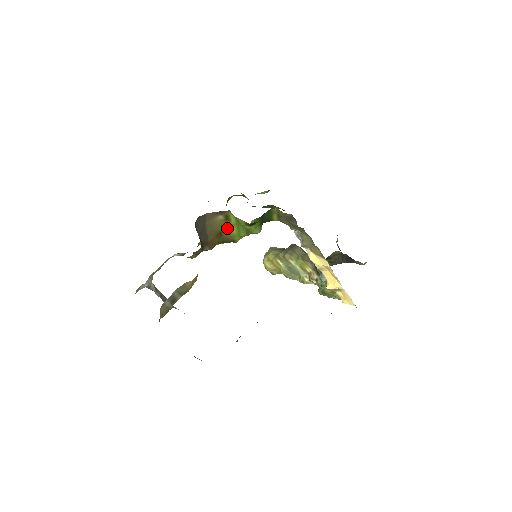
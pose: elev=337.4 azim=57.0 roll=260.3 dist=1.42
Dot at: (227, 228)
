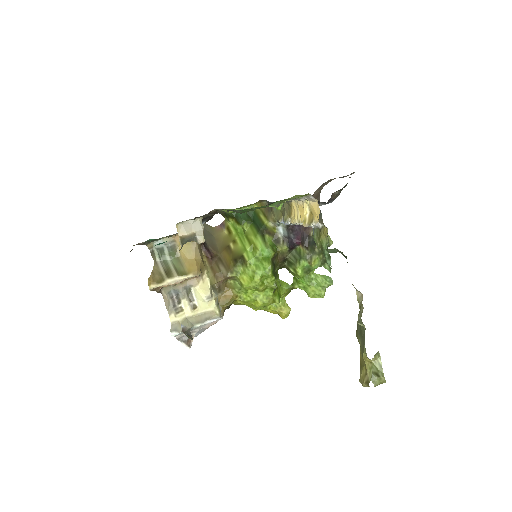
Dot at: (234, 243)
